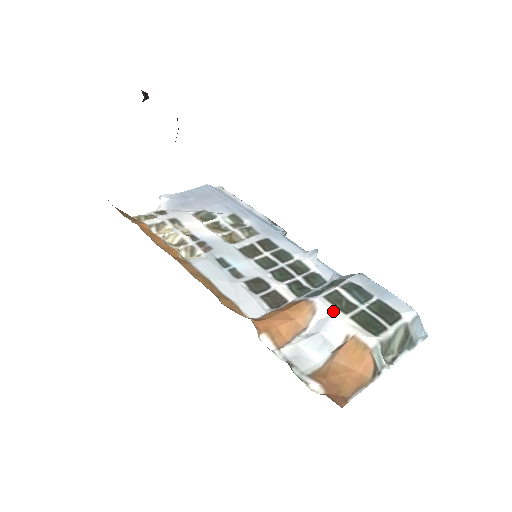
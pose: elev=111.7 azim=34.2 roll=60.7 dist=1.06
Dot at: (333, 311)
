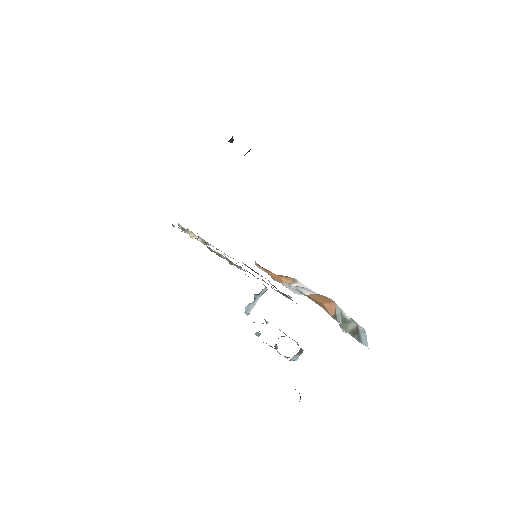
Dot at: occluded
